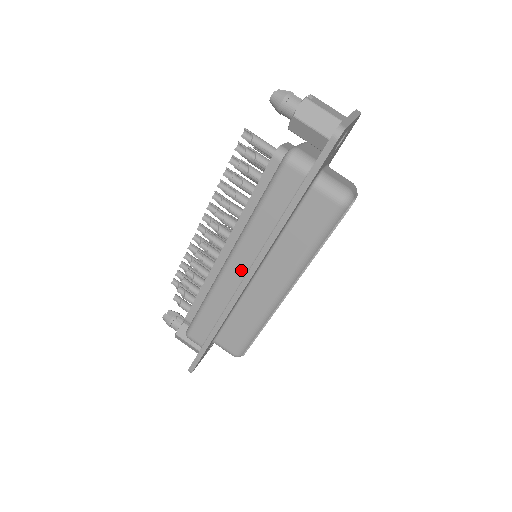
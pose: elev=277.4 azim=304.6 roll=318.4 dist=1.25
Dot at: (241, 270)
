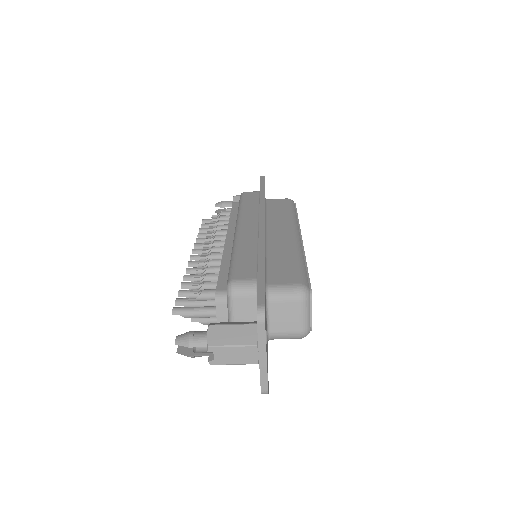
Dot at: occluded
